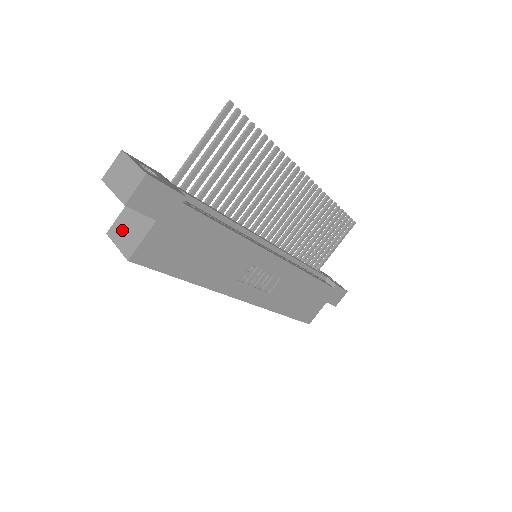
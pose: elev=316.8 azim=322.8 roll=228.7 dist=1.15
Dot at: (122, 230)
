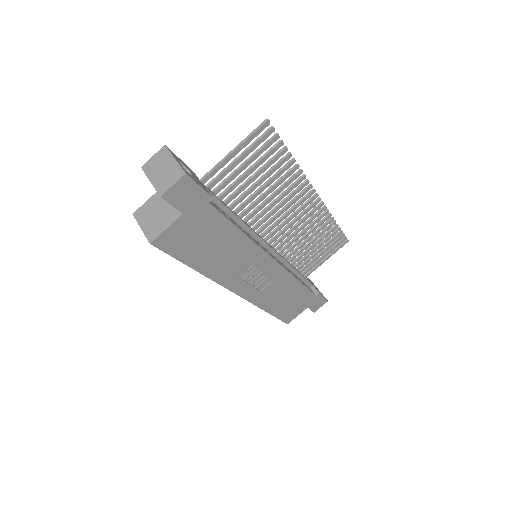
Dot at: (148, 214)
